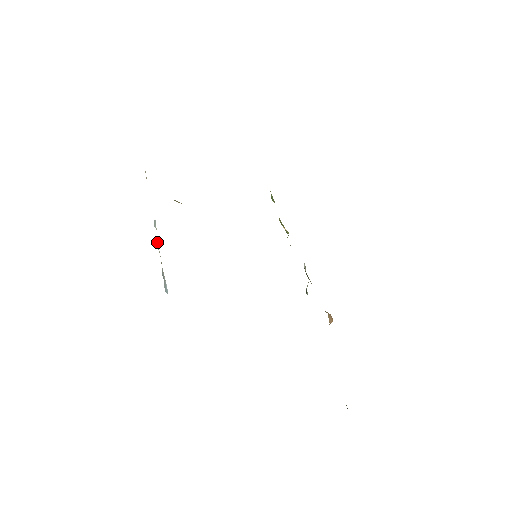
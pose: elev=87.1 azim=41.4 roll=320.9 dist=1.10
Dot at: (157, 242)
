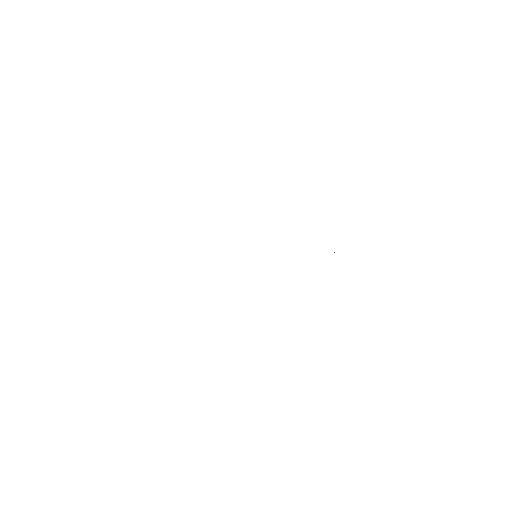
Dot at: occluded
